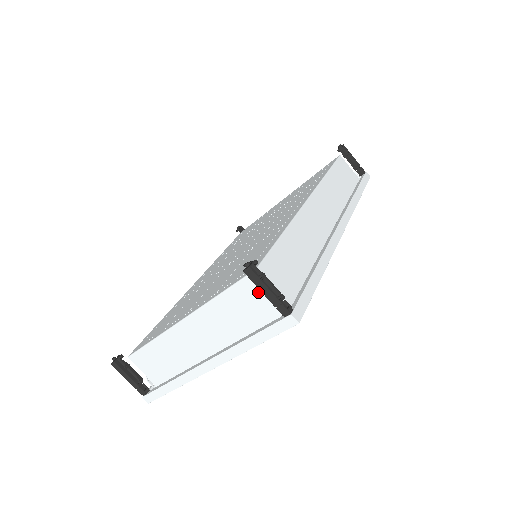
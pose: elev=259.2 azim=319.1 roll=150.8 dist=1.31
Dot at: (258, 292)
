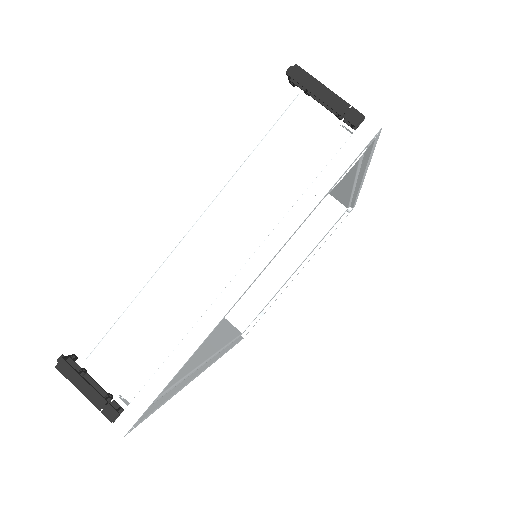
Dot at: (306, 130)
